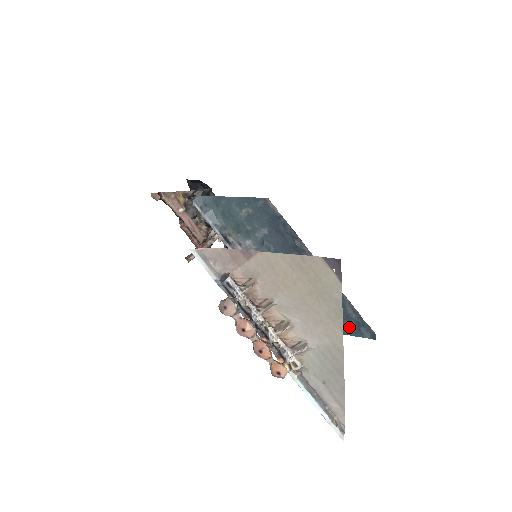
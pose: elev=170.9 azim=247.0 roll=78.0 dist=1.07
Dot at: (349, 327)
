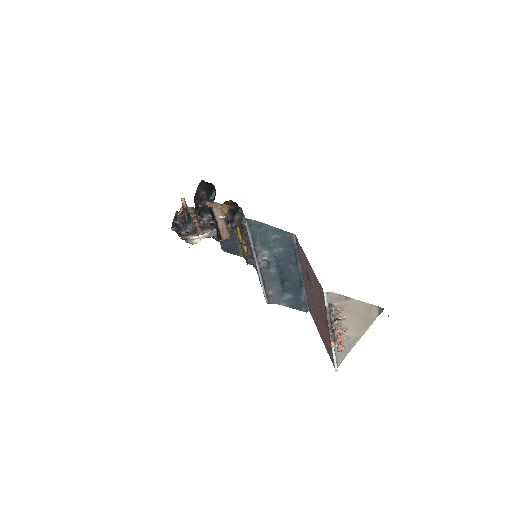
Dot at: (297, 305)
